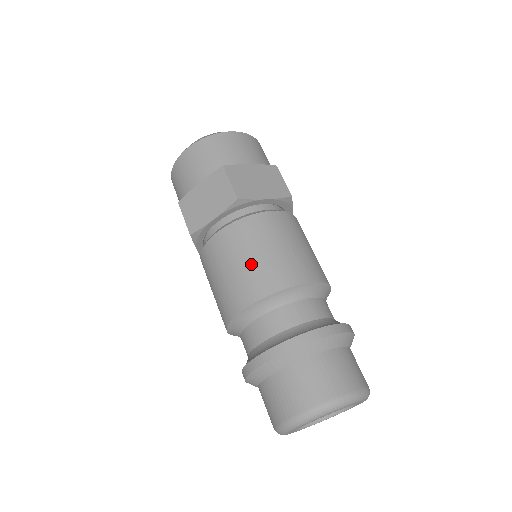
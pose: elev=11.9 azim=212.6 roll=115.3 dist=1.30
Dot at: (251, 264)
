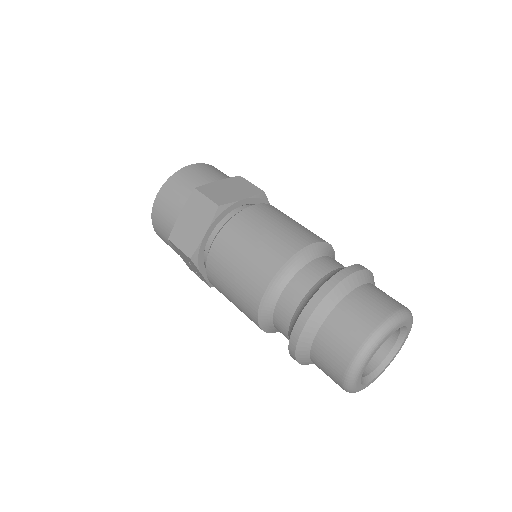
Dot at: (296, 224)
